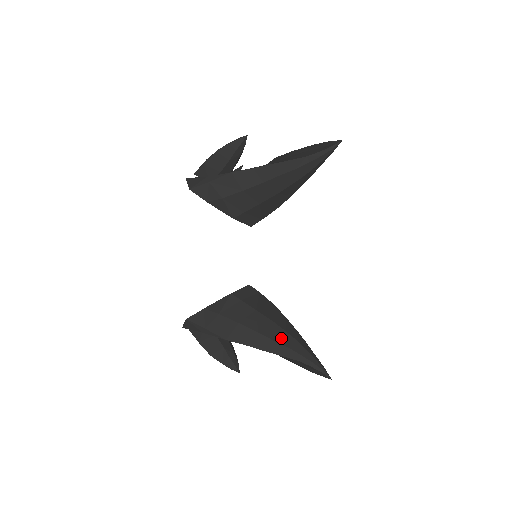
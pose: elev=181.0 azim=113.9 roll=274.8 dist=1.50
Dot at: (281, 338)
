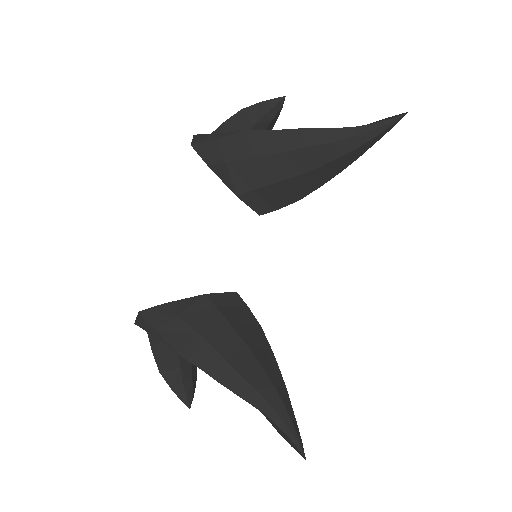
Dot at: (252, 374)
